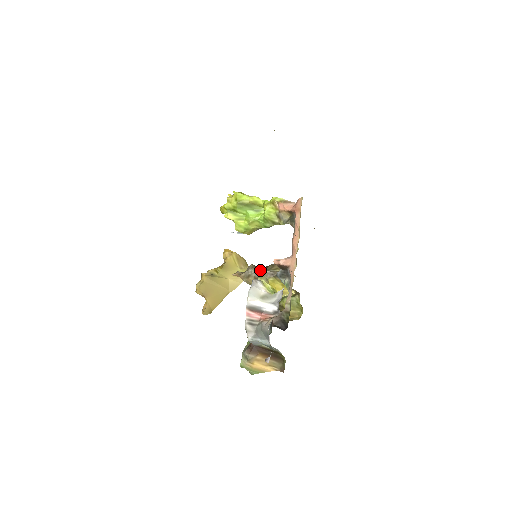
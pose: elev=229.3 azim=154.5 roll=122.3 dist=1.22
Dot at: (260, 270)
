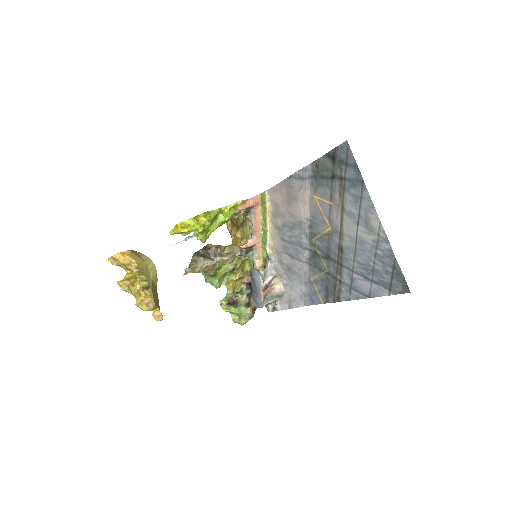
Dot at: (207, 256)
